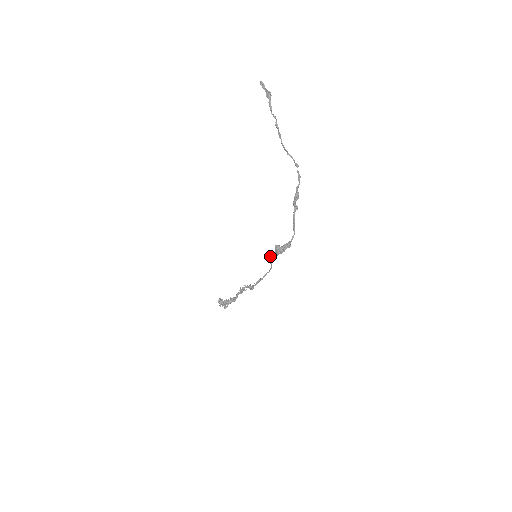
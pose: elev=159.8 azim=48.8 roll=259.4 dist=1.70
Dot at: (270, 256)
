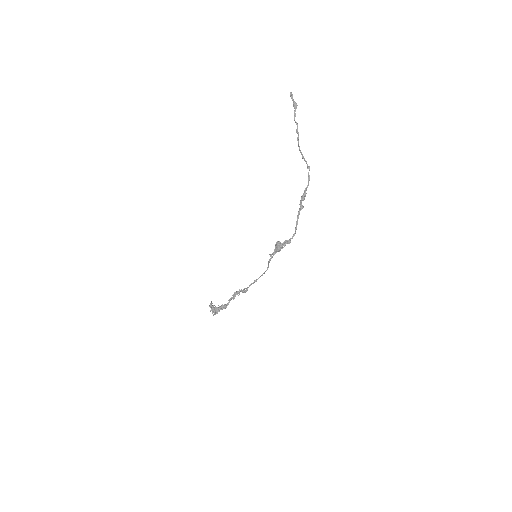
Dot at: (269, 254)
